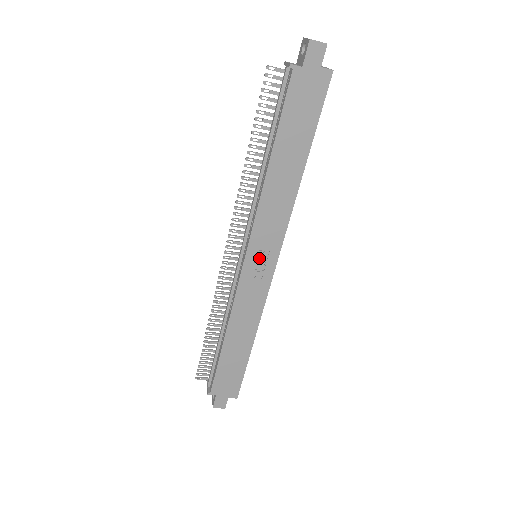
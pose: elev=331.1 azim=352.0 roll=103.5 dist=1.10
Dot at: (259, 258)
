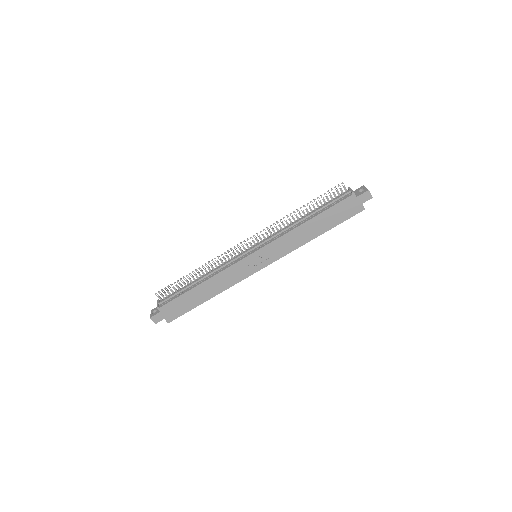
Dot at: (259, 258)
